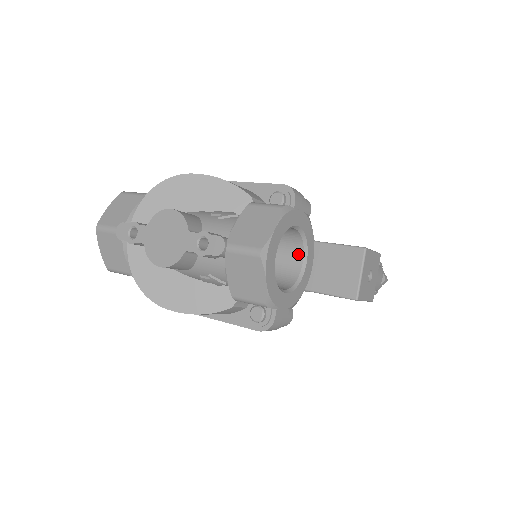
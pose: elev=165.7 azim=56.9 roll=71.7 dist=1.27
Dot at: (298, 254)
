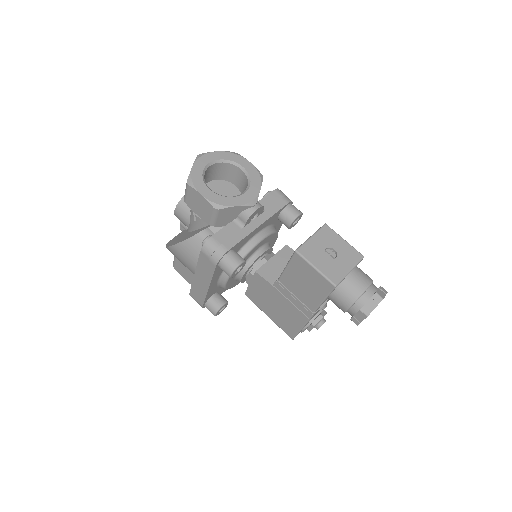
Dot at: occluded
